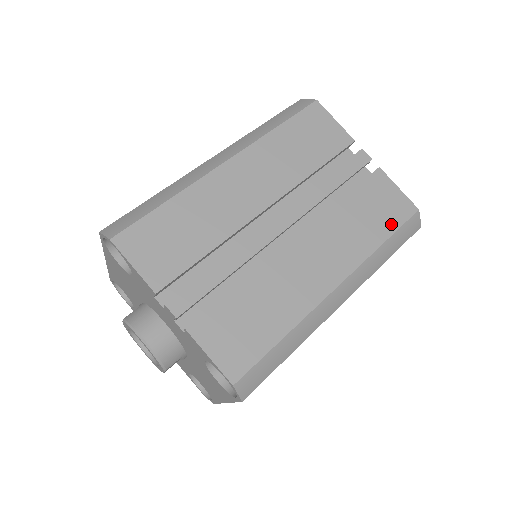
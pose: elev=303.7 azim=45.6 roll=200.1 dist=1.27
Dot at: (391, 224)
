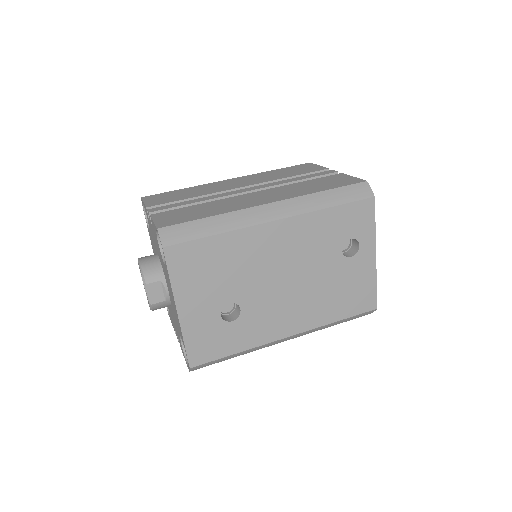
Dot at: (336, 186)
